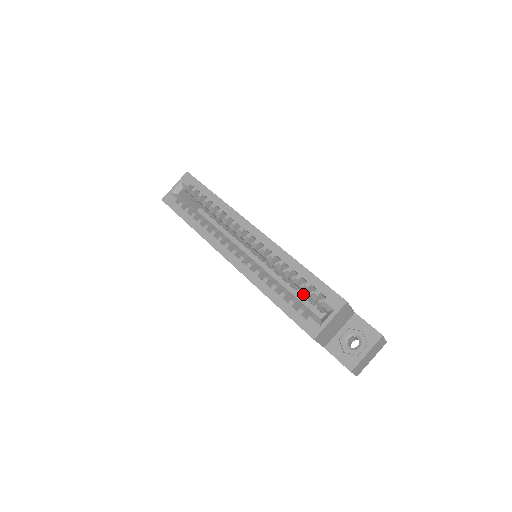
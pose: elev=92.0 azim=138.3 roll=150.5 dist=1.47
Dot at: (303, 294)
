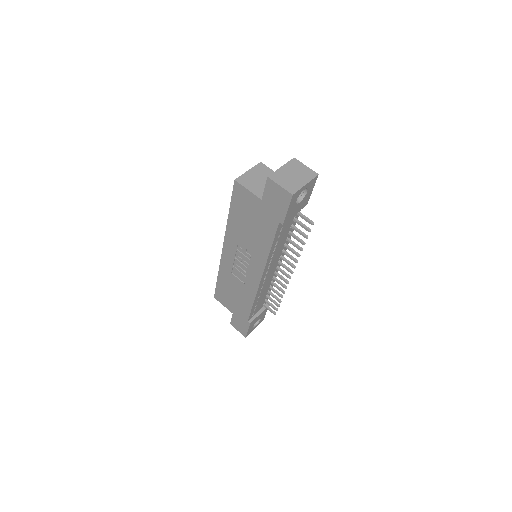
Dot at: occluded
